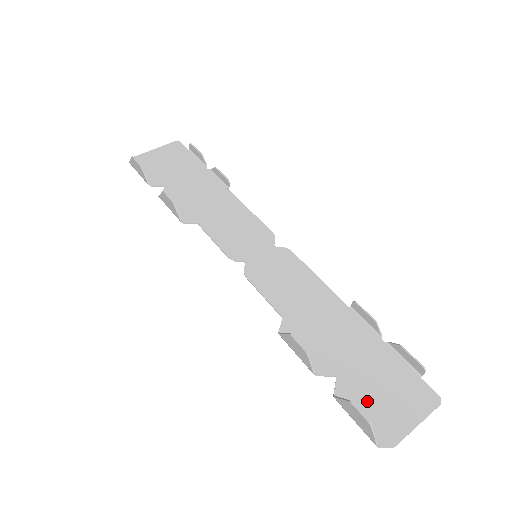
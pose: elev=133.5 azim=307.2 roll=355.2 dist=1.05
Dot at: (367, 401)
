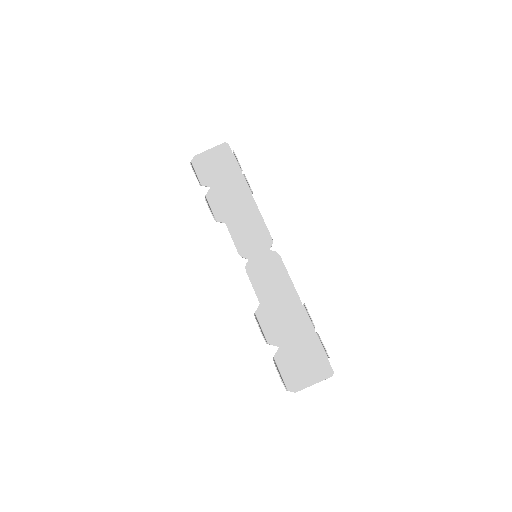
Dot at: (291, 365)
